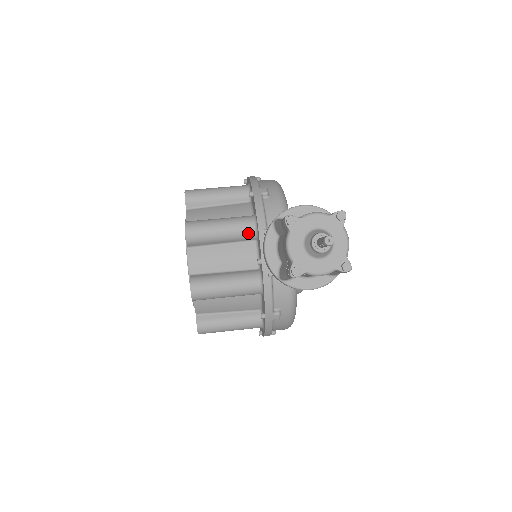
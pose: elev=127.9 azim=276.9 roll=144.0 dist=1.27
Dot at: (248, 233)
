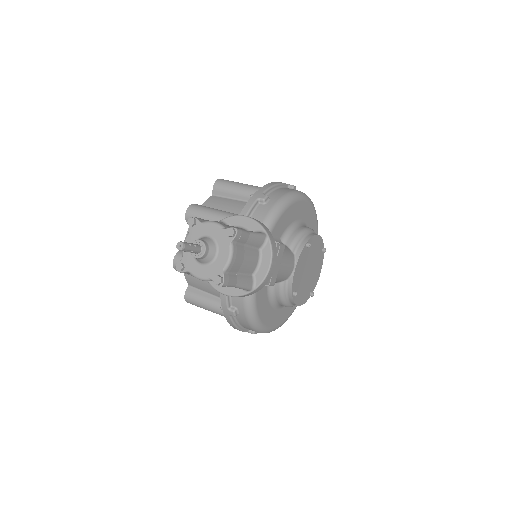
Dot at: occluded
